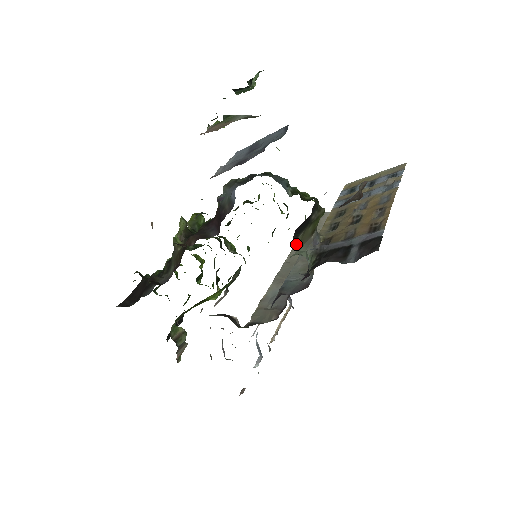
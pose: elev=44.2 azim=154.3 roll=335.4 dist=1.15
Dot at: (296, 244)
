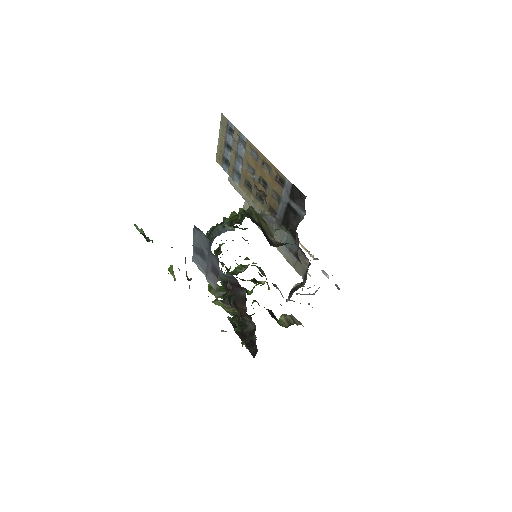
Dot at: (276, 244)
